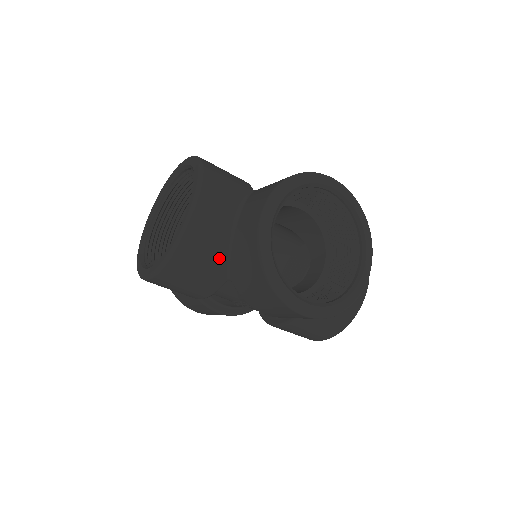
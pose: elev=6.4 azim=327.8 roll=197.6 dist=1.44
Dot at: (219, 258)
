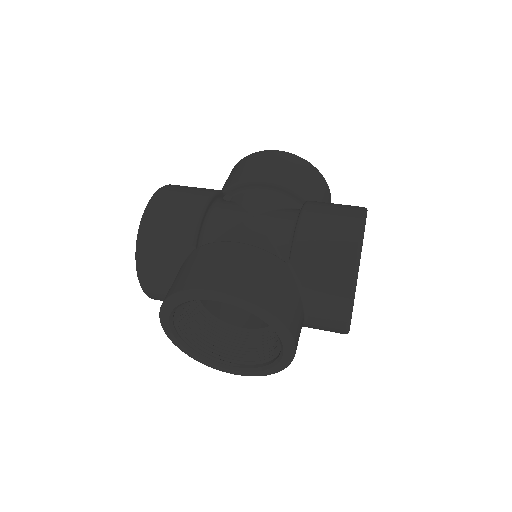
Dot at: occluded
